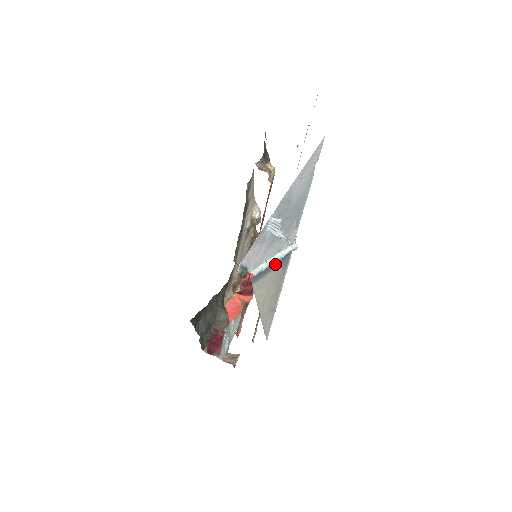
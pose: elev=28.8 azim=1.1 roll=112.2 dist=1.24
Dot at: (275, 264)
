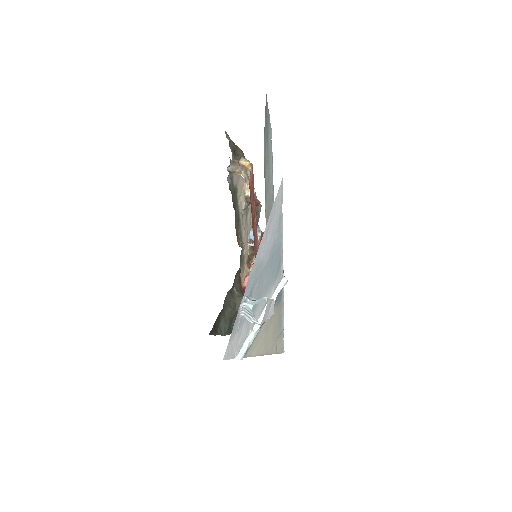
Dot at: occluded
